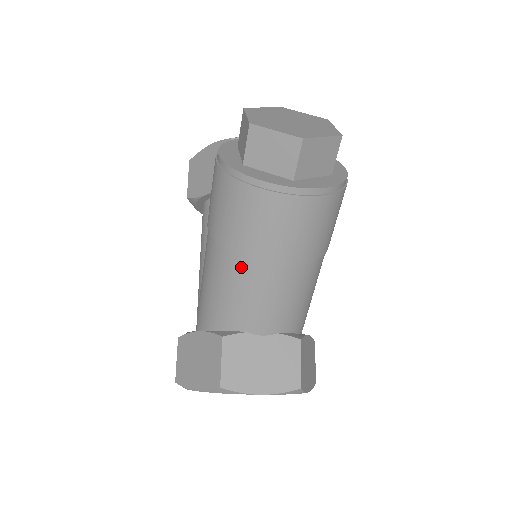
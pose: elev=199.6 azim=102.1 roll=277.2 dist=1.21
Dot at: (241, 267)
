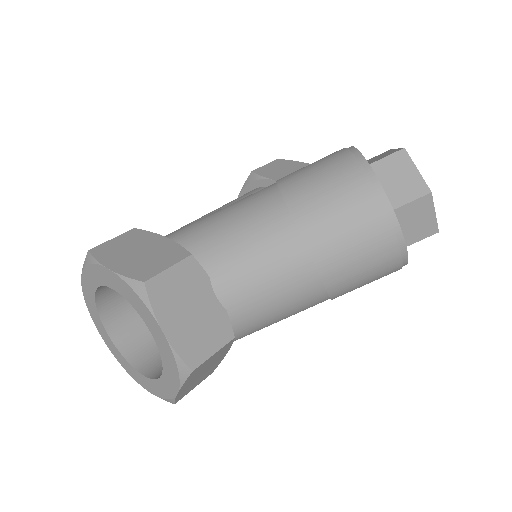
Dot at: (279, 222)
